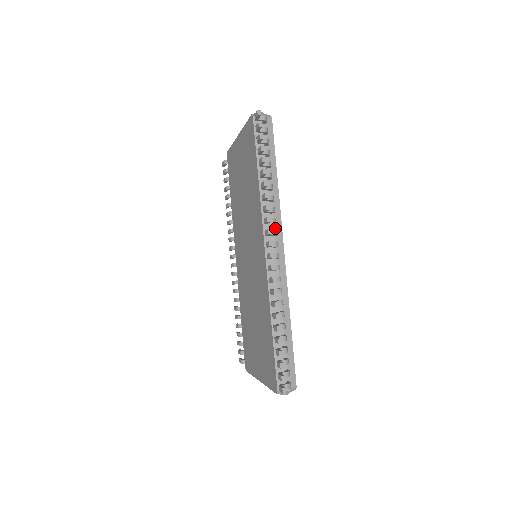
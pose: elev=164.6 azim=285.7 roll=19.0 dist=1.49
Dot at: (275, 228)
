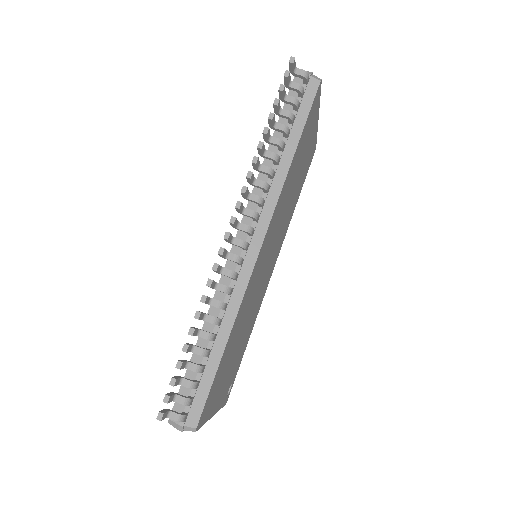
Dot at: (262, 212)
